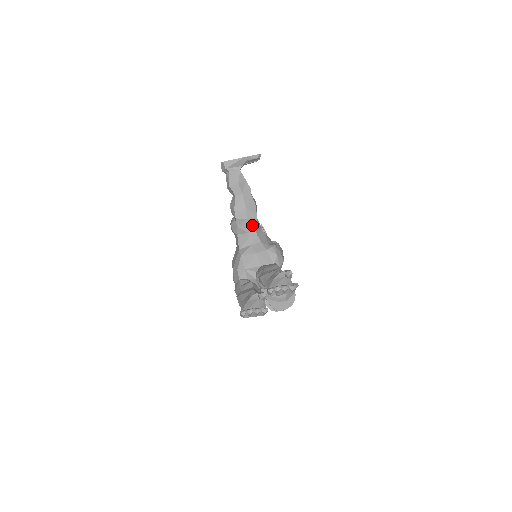
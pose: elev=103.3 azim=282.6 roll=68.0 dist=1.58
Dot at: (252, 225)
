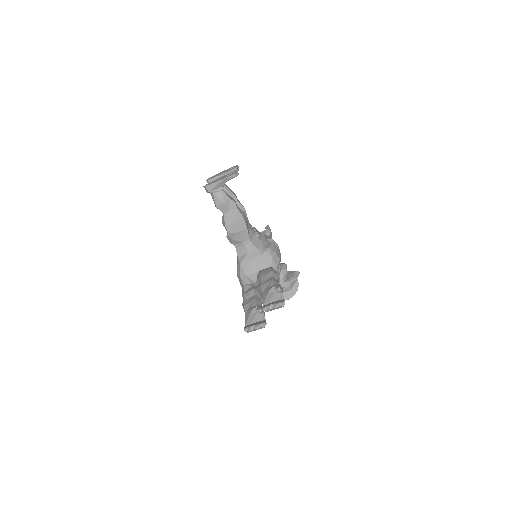
Dot at: (244, 235)
